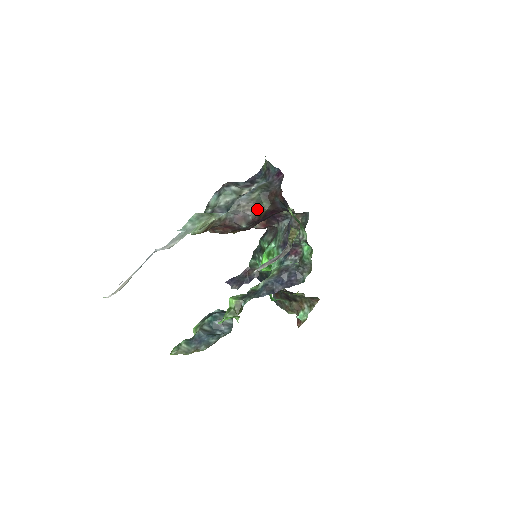
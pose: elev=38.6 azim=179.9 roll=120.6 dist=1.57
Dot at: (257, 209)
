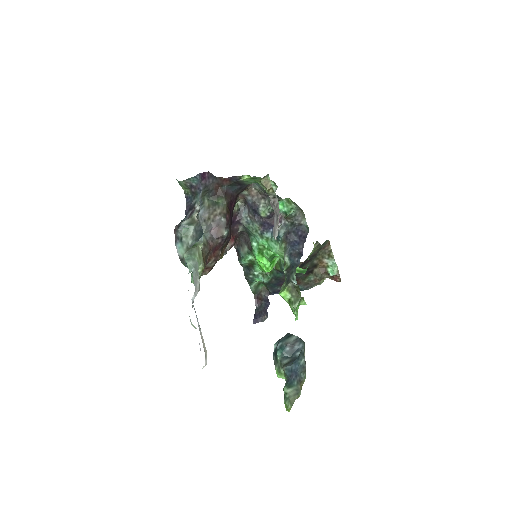
Dot at: (220, 209)
